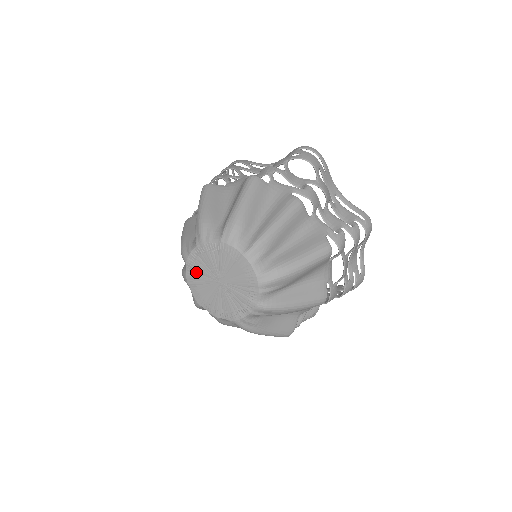
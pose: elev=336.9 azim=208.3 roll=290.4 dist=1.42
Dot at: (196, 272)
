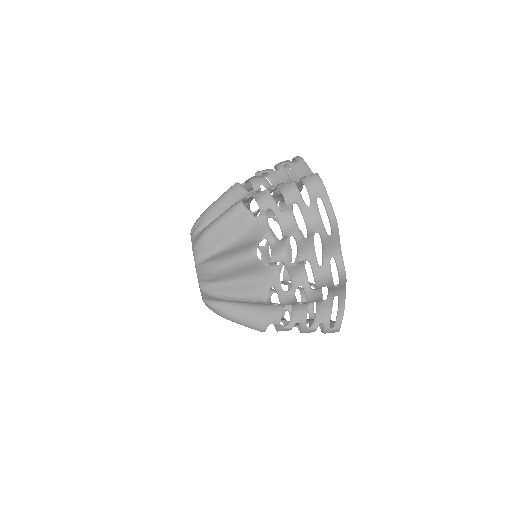
Dot at: occluded
